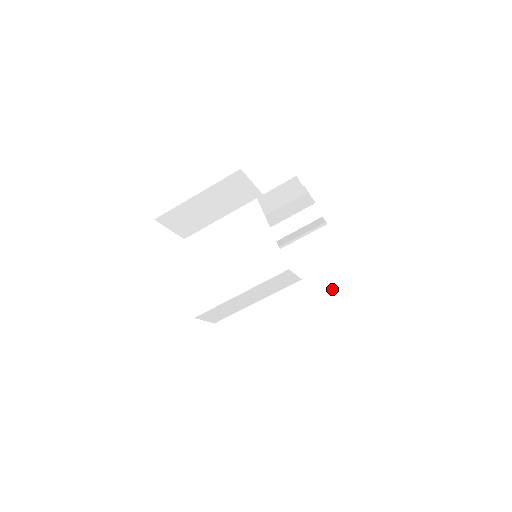
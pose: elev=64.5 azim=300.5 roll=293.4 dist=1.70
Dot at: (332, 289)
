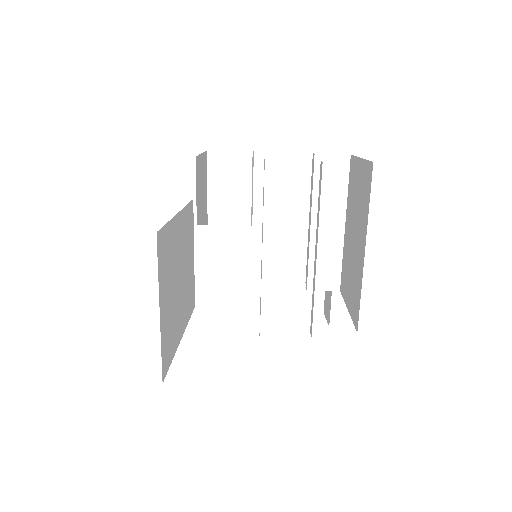
Dot at: (318, 201)
